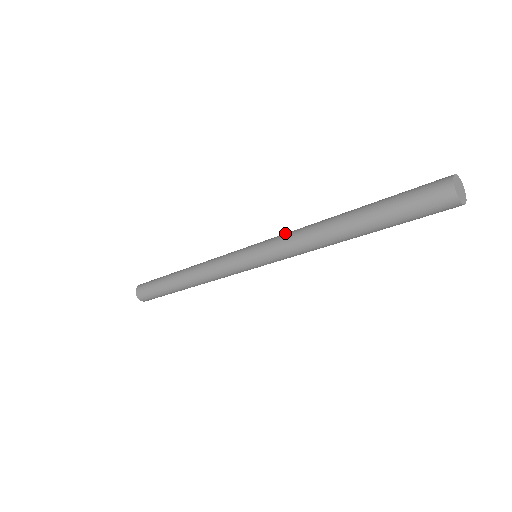
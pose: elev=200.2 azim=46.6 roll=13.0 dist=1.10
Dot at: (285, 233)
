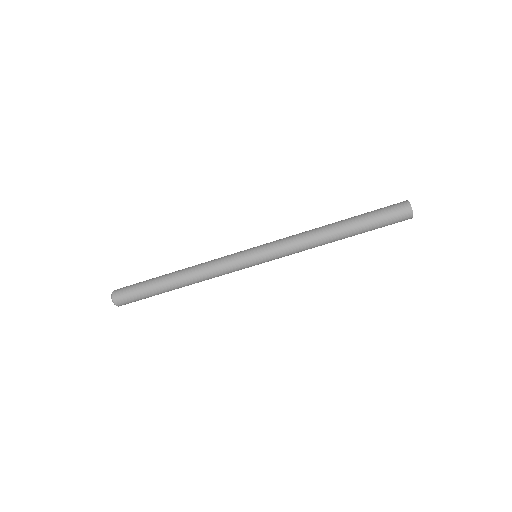
Dot at: occluded
